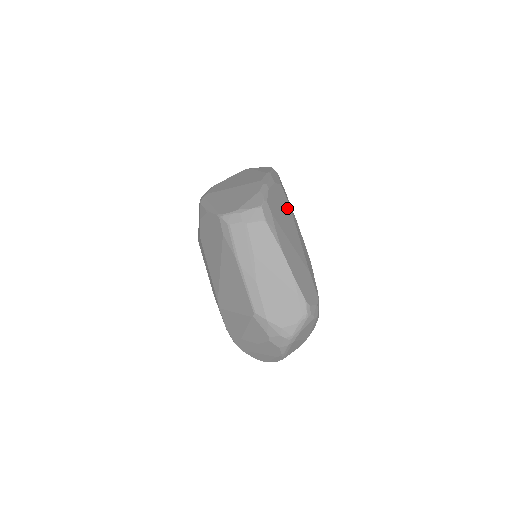
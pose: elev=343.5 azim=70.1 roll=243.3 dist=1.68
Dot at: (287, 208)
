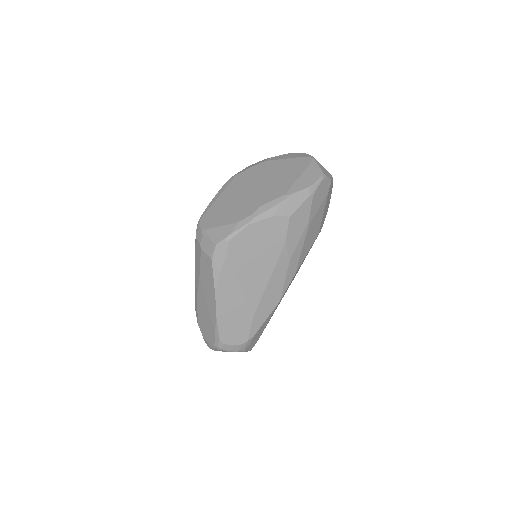
Dot at: (274, 247)
